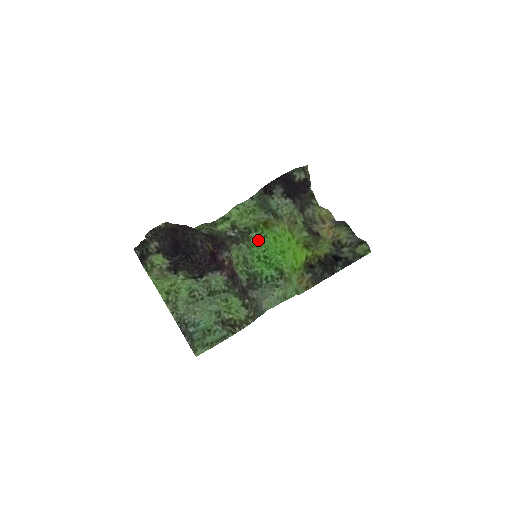
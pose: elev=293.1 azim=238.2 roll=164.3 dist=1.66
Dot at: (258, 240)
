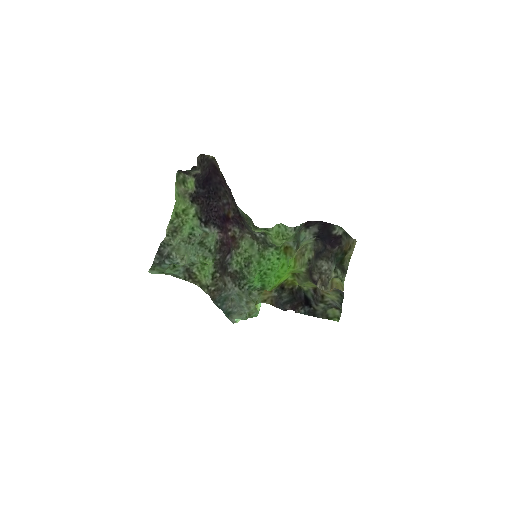
Dot at: (271, 256)
